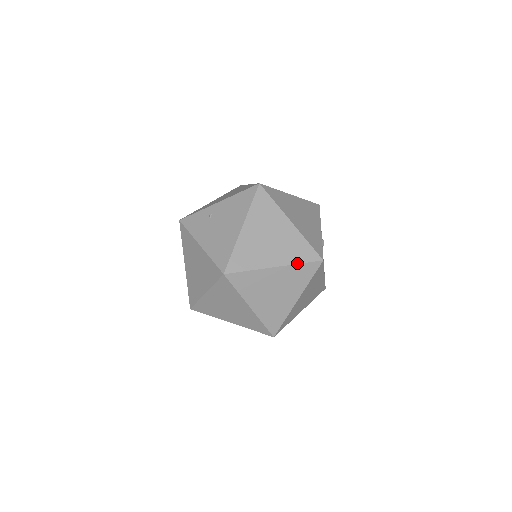
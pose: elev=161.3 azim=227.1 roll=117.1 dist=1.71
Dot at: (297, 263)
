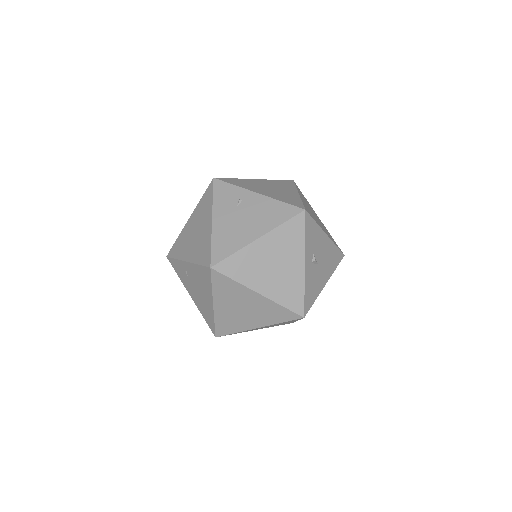
Dot at: (278, 323)
